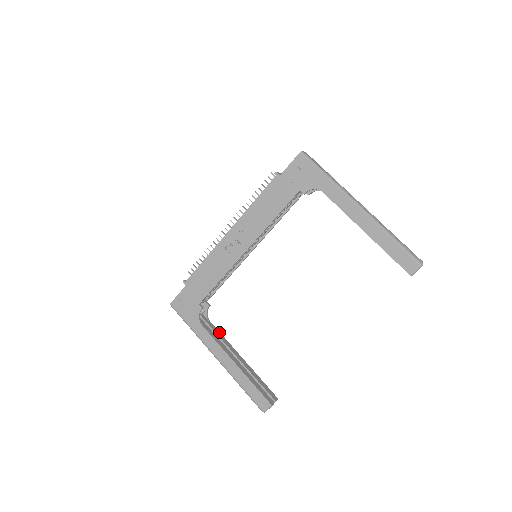
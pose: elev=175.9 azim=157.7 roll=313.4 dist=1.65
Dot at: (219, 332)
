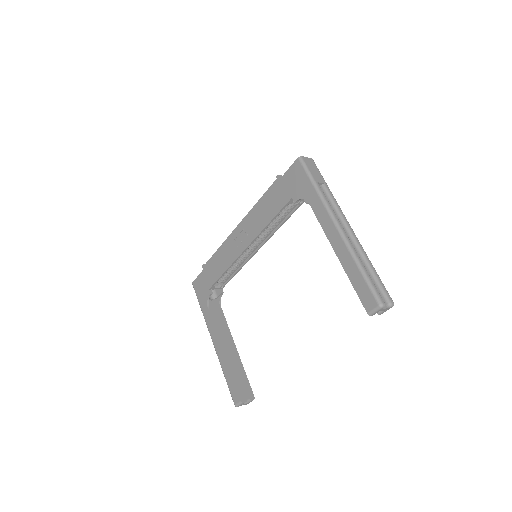
Dot at: (225, 320)
